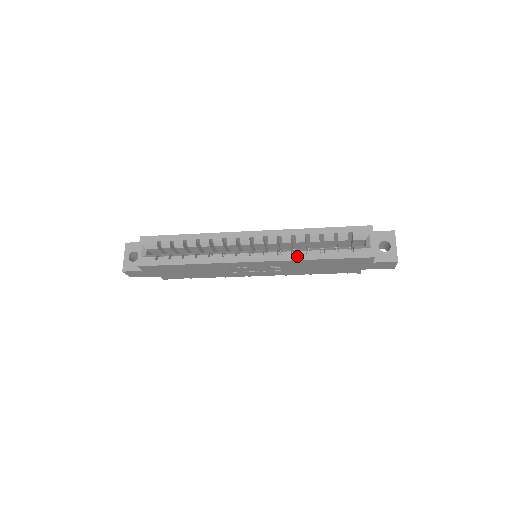
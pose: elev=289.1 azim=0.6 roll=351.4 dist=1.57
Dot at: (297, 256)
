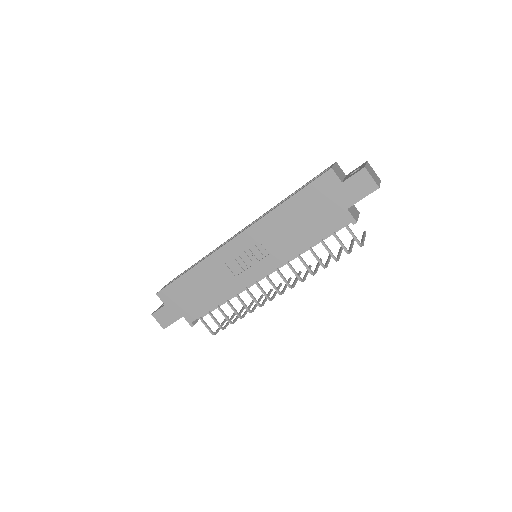
Dot at: (269, 212)
